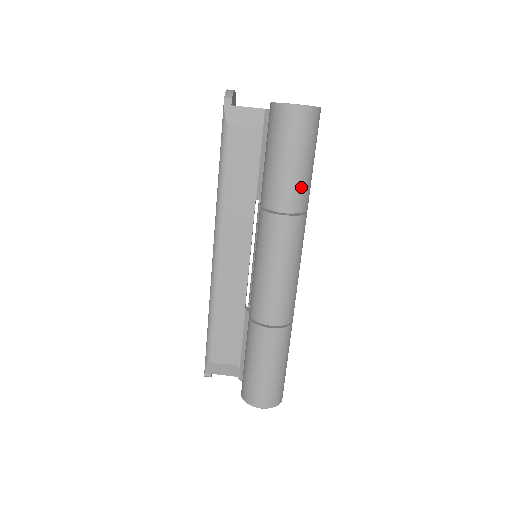
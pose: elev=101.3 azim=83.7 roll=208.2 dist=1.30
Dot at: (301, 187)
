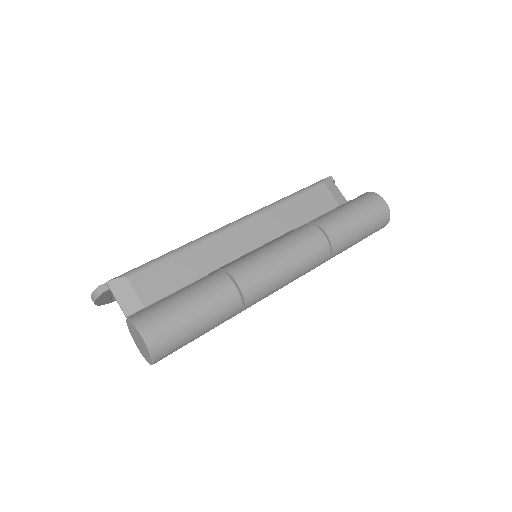
Dot at: (347, 236)
